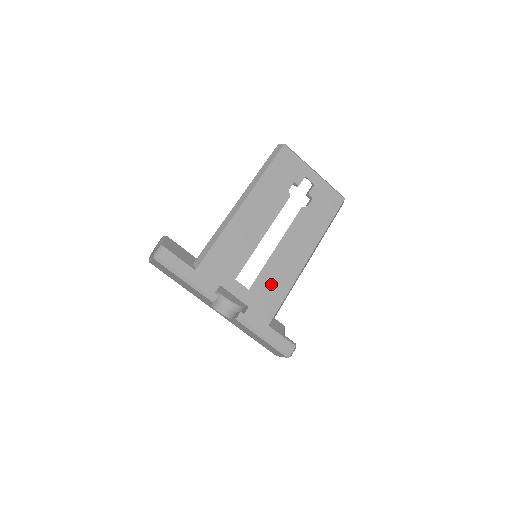
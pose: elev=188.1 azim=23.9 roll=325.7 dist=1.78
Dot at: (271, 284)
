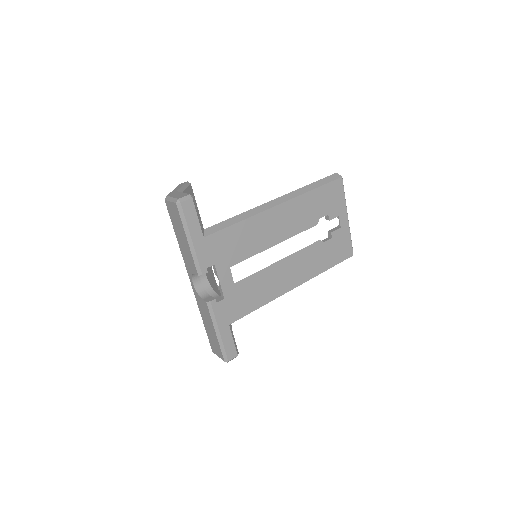
Dot at: (254, 290)
